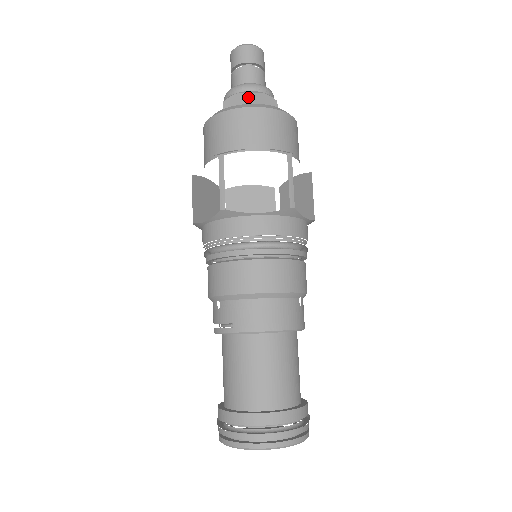
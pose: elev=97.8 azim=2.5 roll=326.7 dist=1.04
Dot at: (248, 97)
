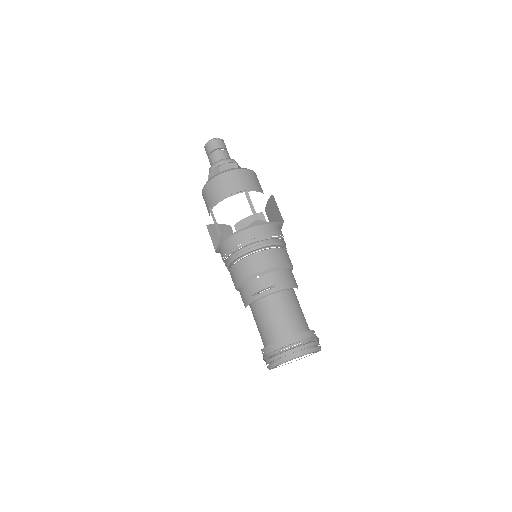
Dot at: (235, 165)
